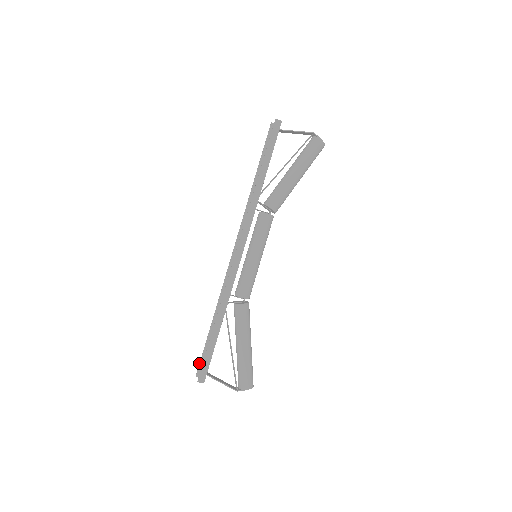
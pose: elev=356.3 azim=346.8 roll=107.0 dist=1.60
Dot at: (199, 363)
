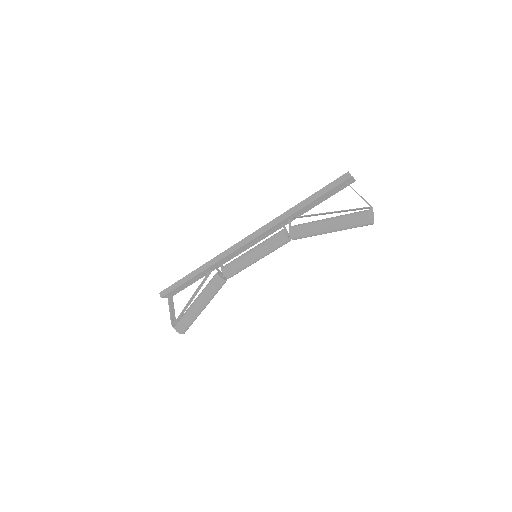
Dot at: occluded
